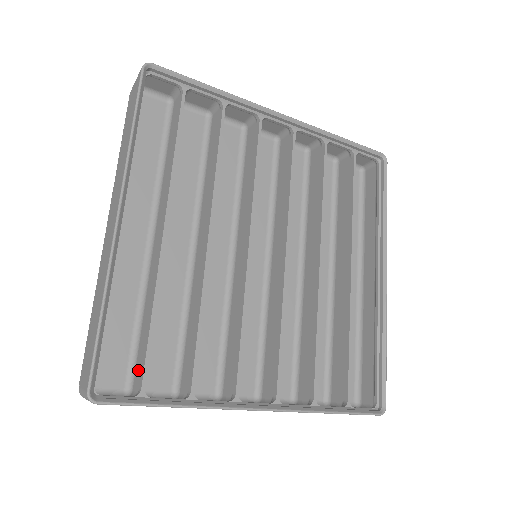
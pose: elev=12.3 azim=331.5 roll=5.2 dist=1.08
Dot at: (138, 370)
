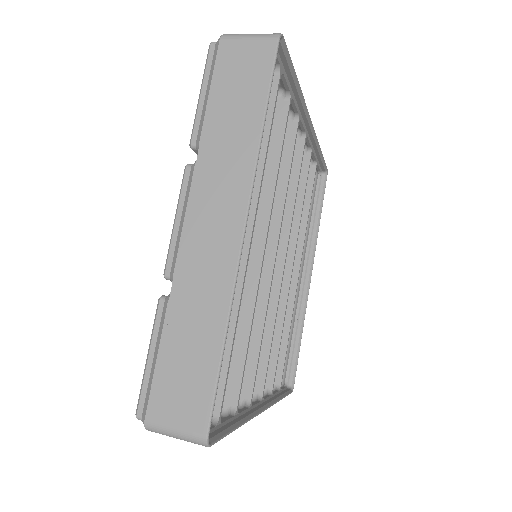
Dot at: occluded
